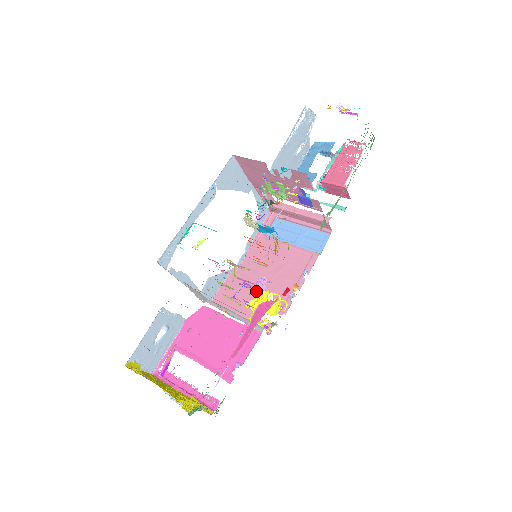
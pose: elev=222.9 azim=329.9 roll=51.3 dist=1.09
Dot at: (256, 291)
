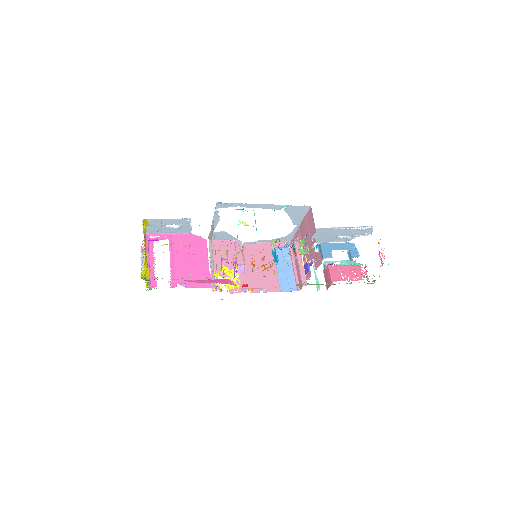
Dot at: occluded
